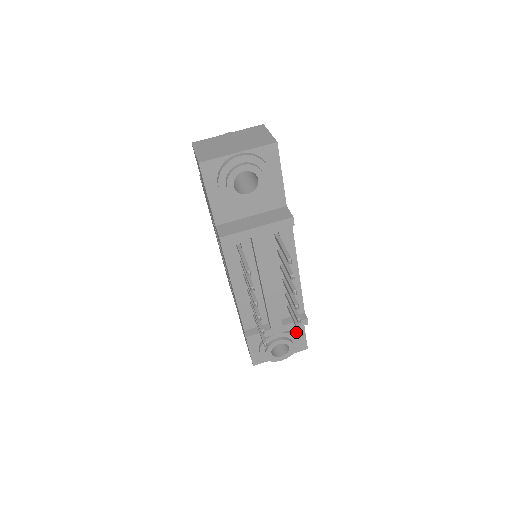
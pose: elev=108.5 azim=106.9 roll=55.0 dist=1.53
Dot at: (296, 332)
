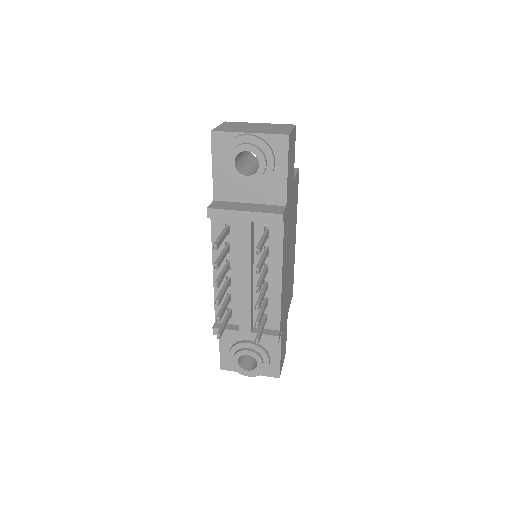
Dot at: (271, 352)
